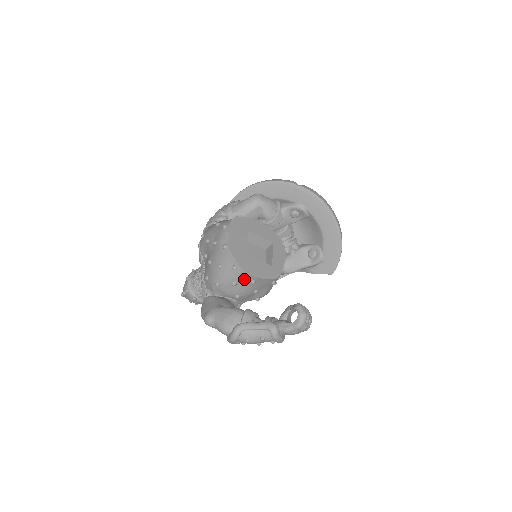
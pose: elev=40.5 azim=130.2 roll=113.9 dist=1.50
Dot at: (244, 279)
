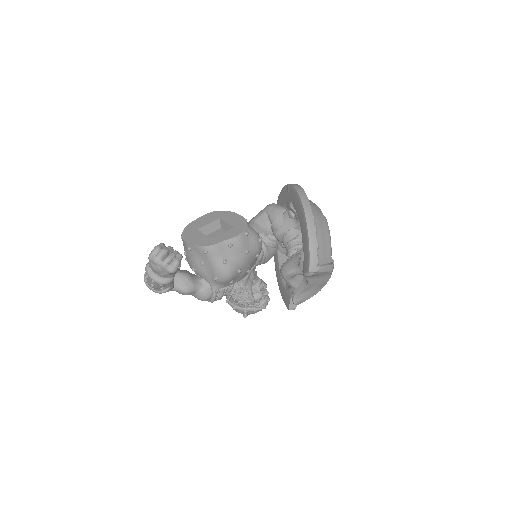
Dot at: (185, 246)
